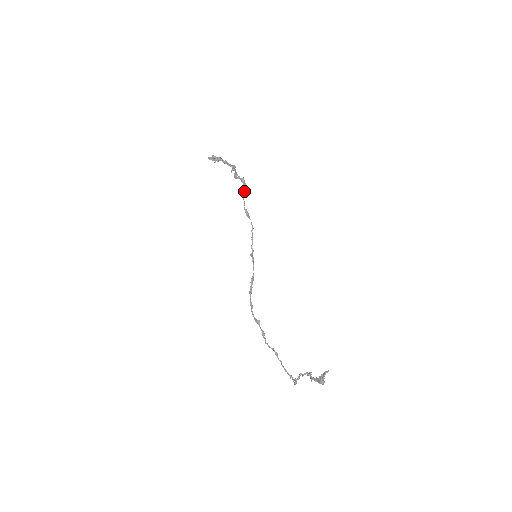
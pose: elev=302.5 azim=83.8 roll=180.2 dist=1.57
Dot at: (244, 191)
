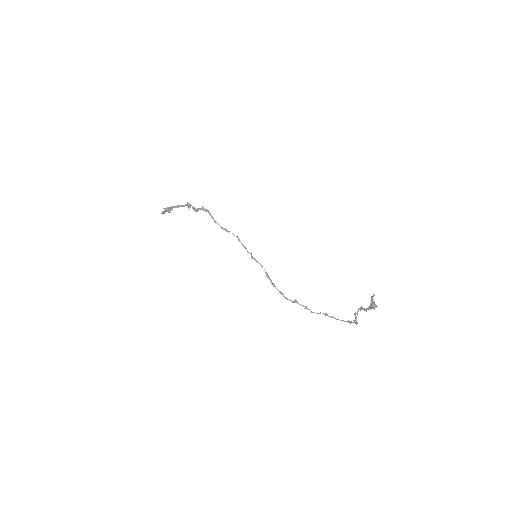
Dot at: (211, 216)
